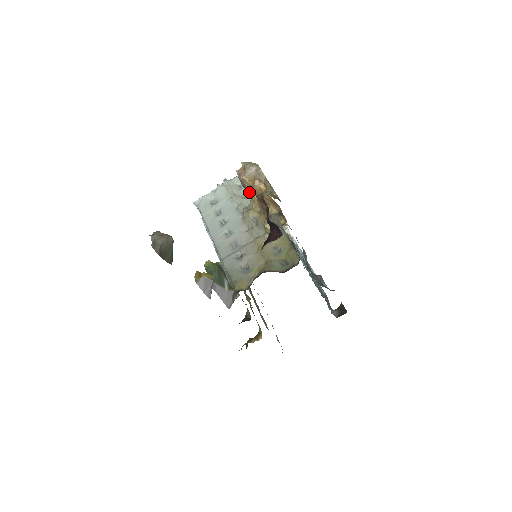
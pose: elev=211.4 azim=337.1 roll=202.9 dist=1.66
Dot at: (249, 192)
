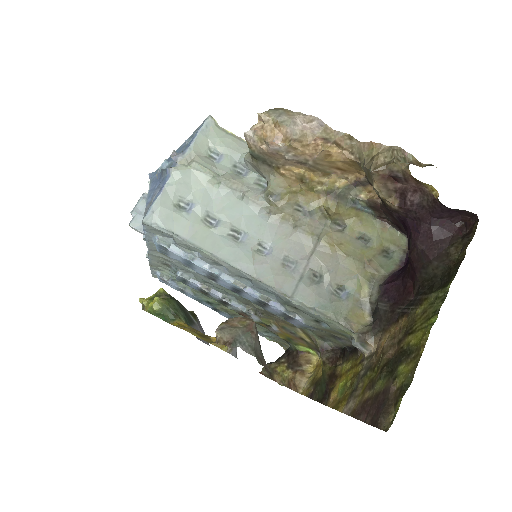
Dot at: (276, 164)
